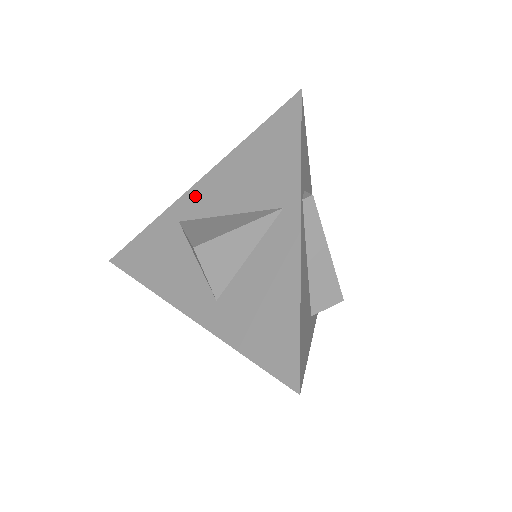
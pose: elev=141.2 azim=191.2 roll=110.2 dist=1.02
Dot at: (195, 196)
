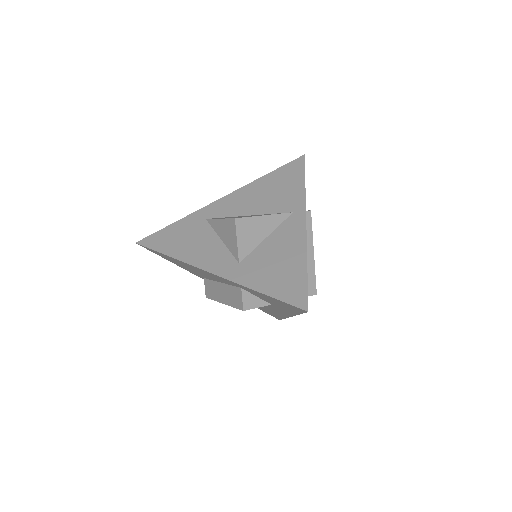
Dot at: (221, 205)
